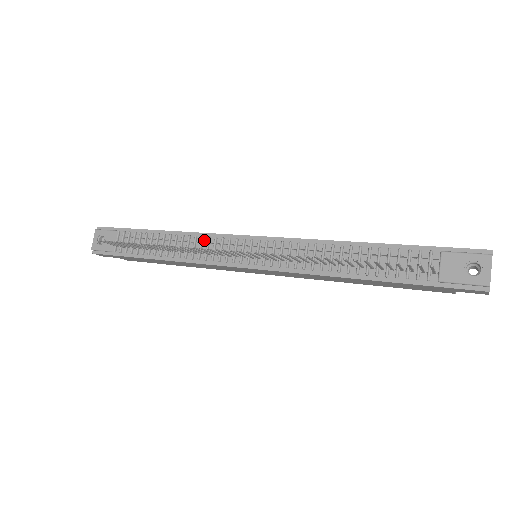
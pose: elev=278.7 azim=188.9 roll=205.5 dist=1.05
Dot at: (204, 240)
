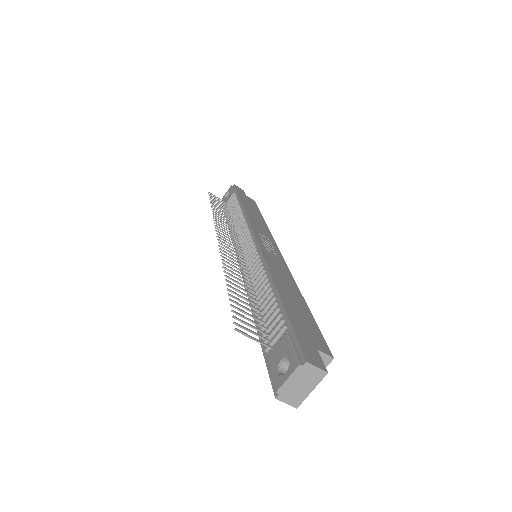
Dot at: (244, 224)
